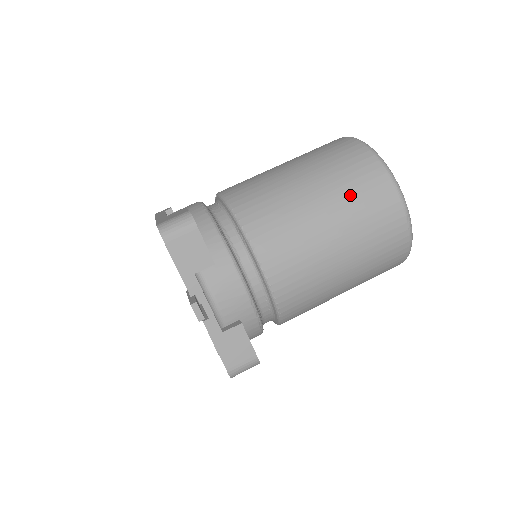
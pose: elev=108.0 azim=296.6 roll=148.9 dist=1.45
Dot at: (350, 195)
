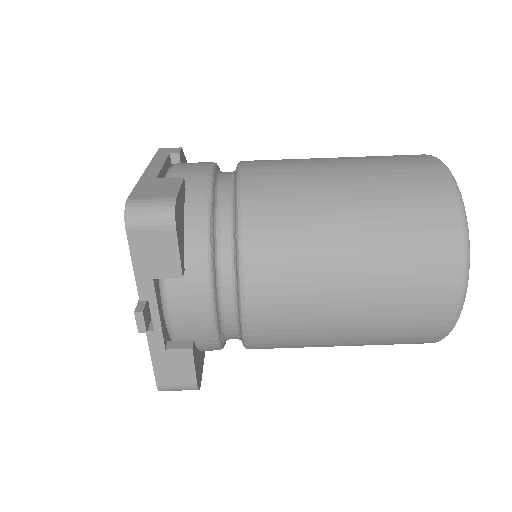
Dot at: (398, 260)
